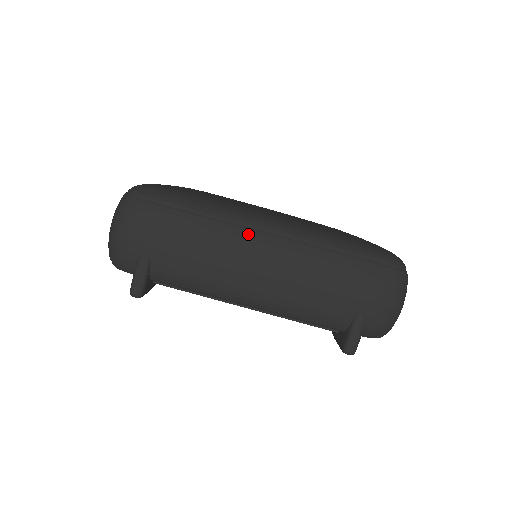
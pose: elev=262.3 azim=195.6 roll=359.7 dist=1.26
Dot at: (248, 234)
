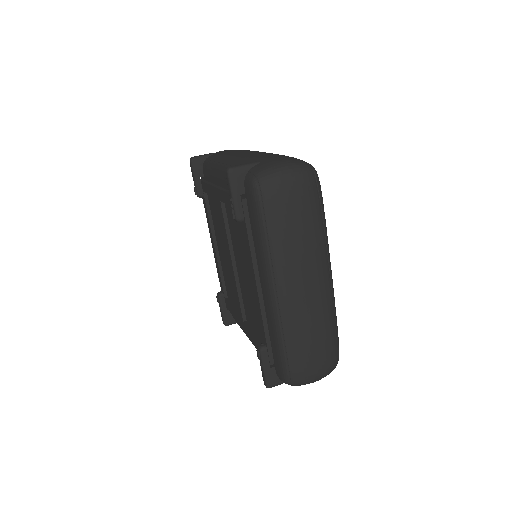
Dot at: occluded
